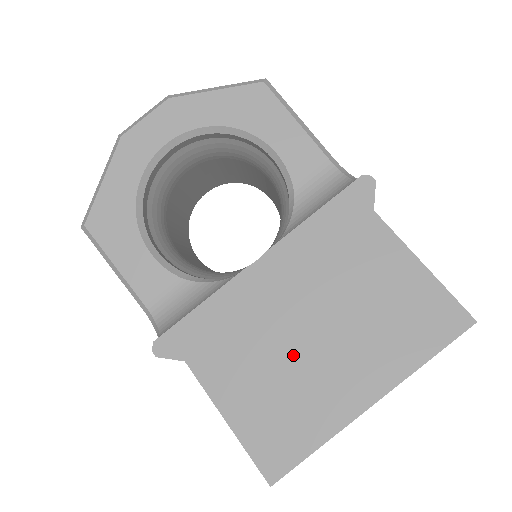
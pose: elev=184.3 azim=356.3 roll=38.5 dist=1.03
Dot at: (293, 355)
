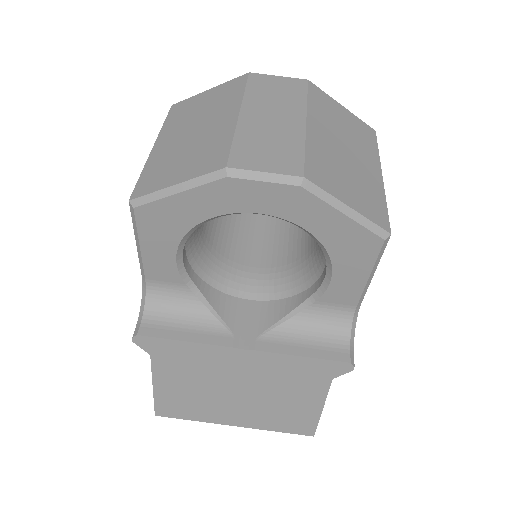
Dot at: (216, 392)
